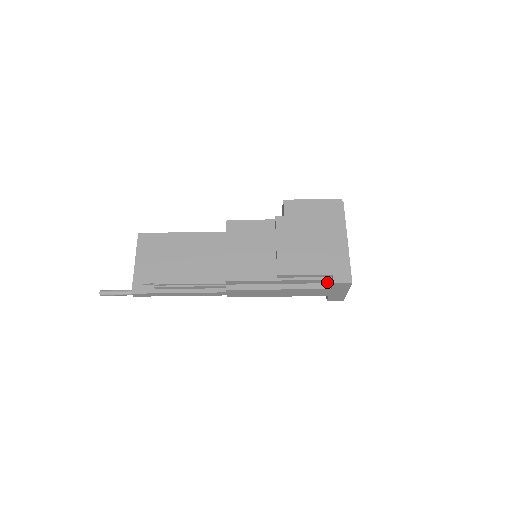
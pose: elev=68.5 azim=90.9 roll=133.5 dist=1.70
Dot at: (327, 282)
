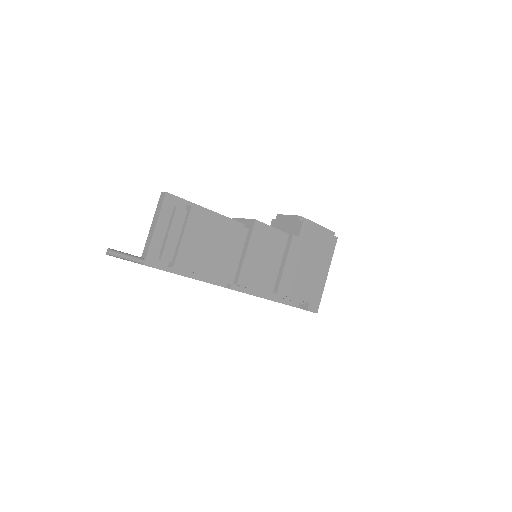
Dot at: occluded
